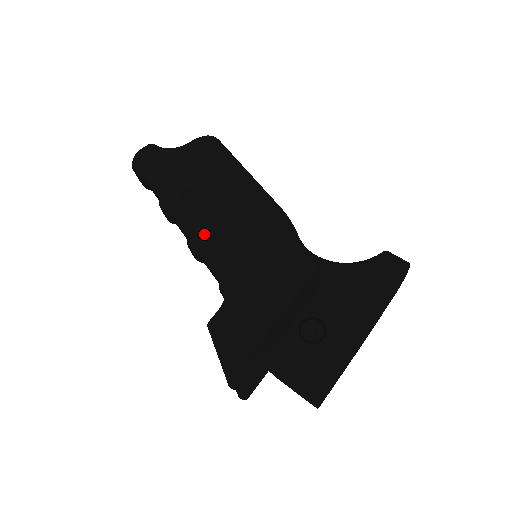
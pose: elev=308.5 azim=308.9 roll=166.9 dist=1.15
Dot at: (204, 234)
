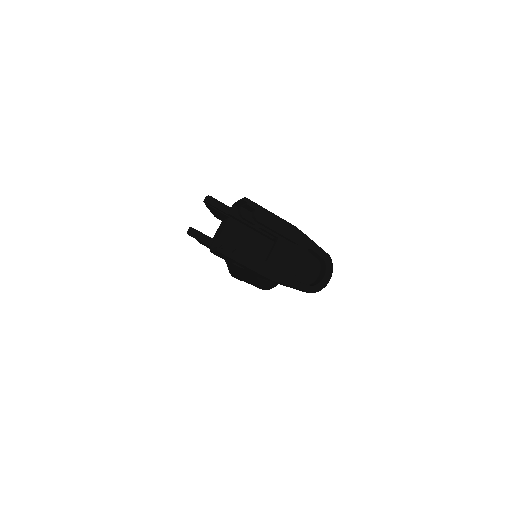
Dot at: occluded
